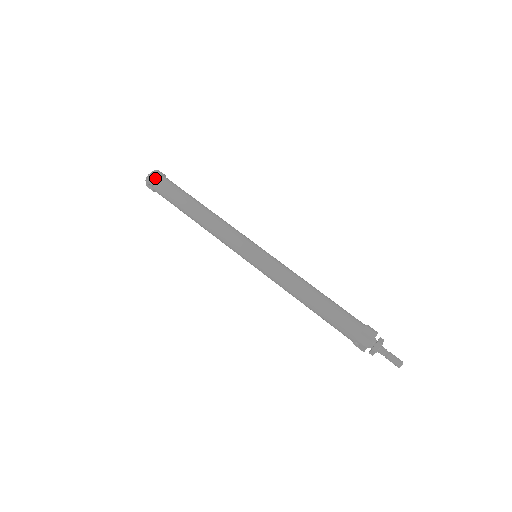
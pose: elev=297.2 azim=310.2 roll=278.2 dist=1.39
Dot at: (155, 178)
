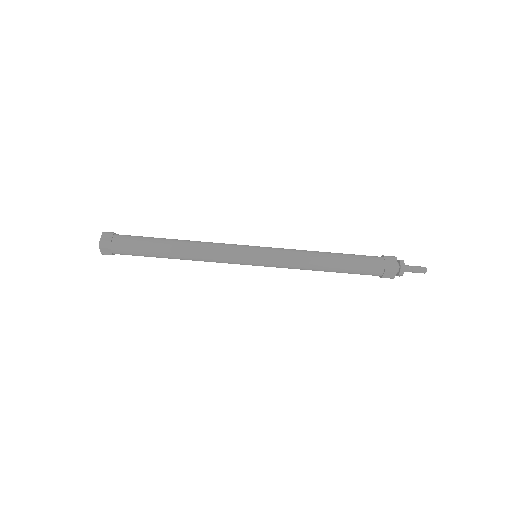
Dot at: occluded
